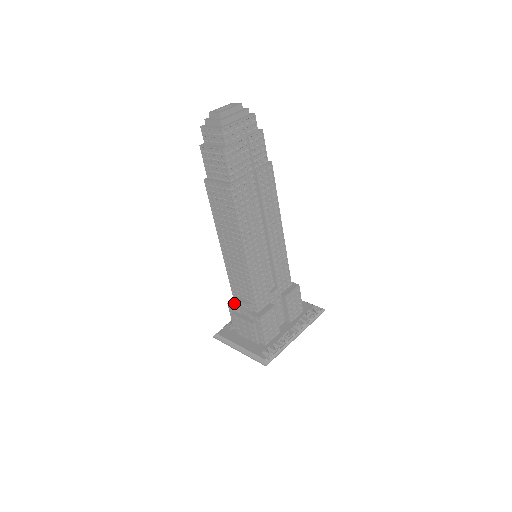
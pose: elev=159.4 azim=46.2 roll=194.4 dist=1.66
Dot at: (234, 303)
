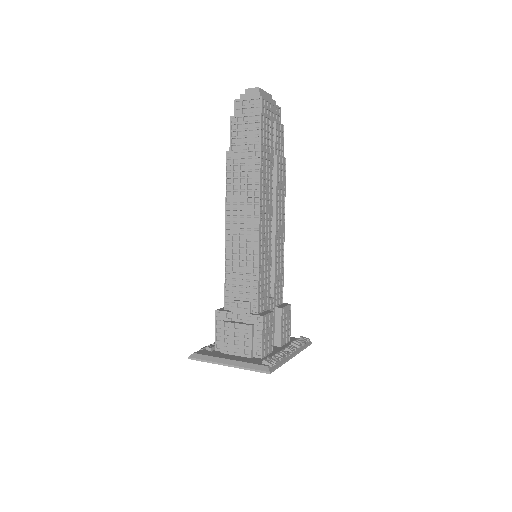
Dot at: (224, 310)
